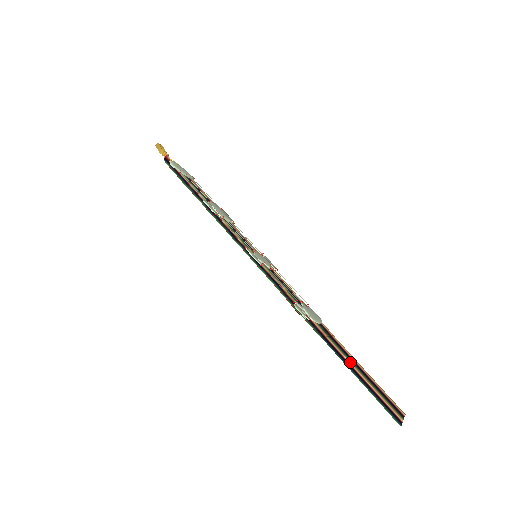
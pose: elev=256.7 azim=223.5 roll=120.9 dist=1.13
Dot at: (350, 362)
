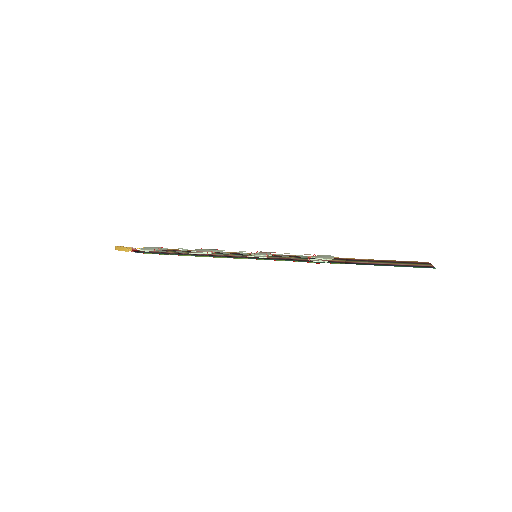
Dot at: (373, 263)
